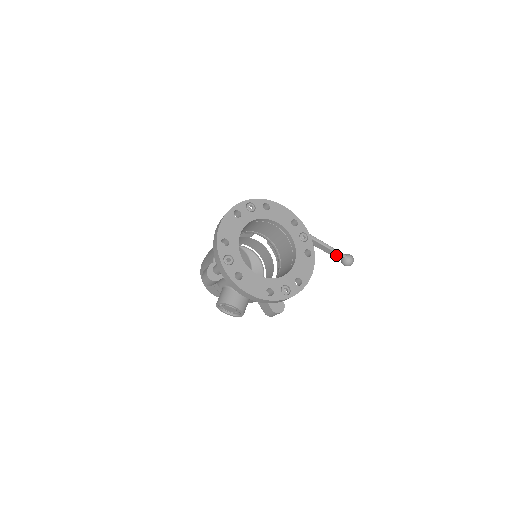
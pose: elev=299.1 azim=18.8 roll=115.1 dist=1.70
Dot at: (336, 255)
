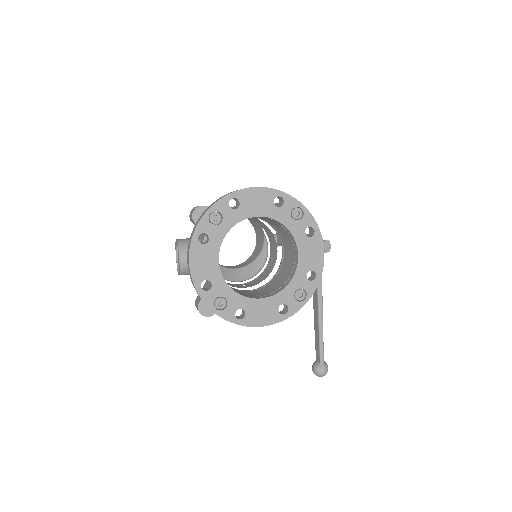
Dot at: (318, 351)
